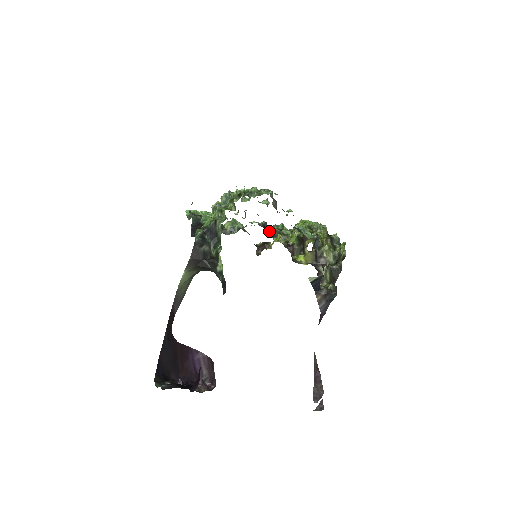
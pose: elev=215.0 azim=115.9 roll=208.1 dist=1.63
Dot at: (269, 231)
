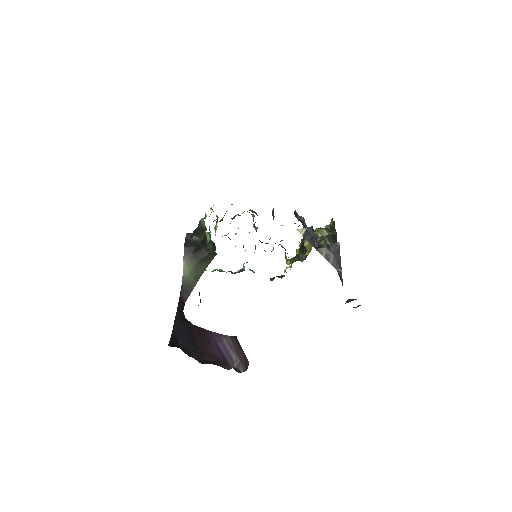
Dot at: occluded
